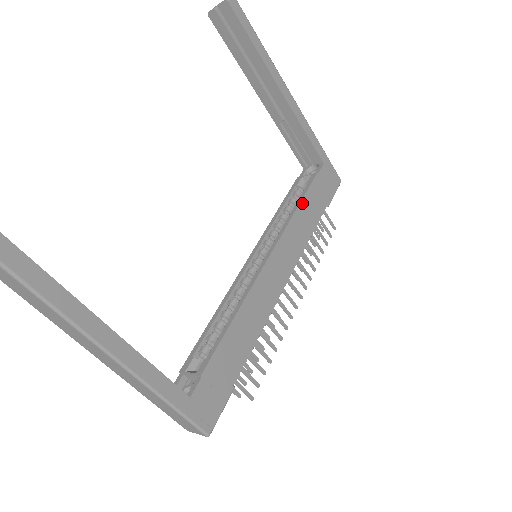
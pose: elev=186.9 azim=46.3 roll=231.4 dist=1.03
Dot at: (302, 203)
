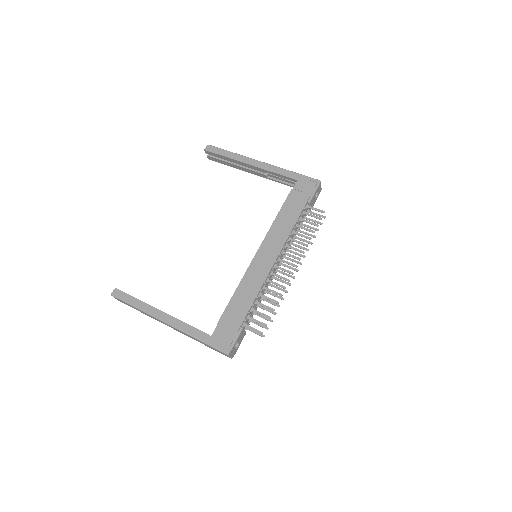
Dot at: (280, 212)
